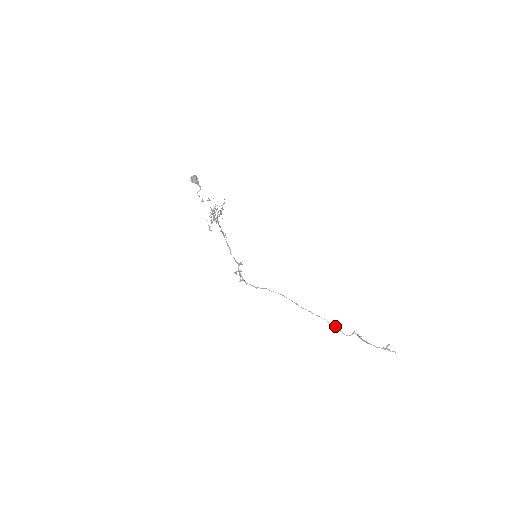
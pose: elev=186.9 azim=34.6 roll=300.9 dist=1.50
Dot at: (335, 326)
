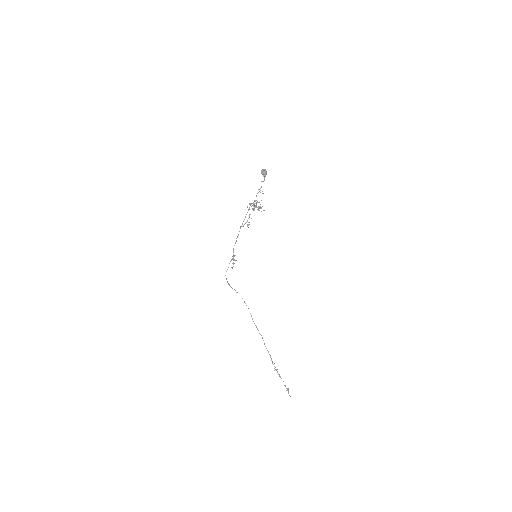
Dot at: occluded
